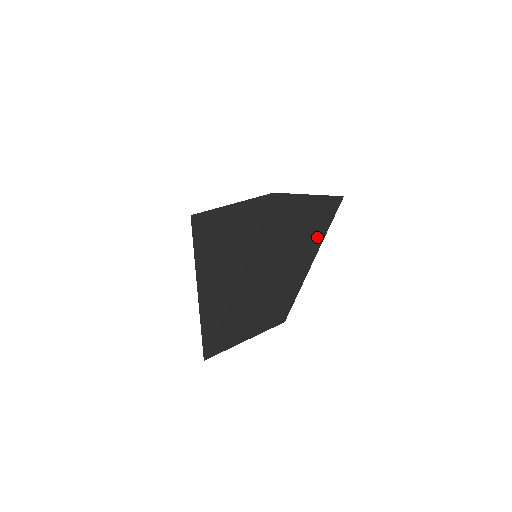
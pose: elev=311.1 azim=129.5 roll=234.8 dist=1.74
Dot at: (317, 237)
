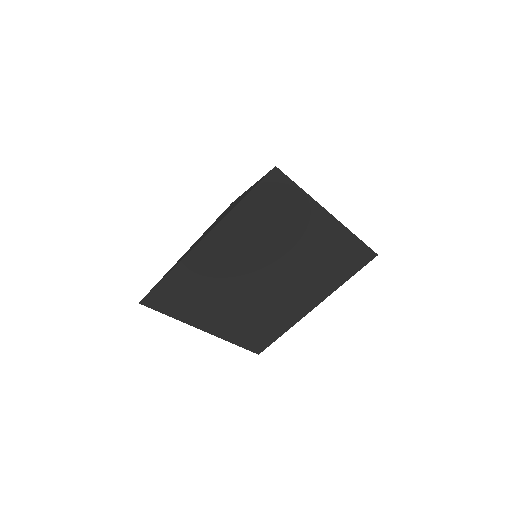
Dot at: (328, 278)
